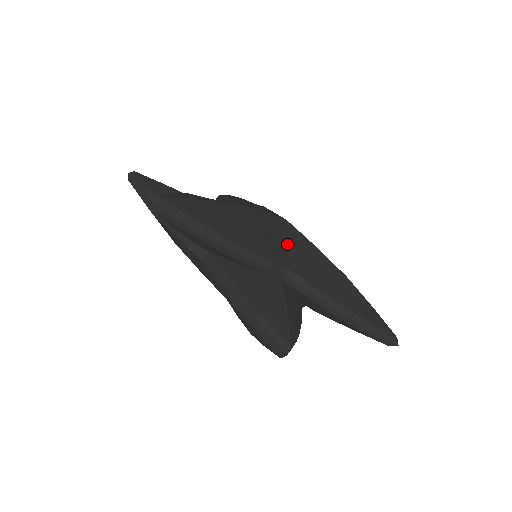
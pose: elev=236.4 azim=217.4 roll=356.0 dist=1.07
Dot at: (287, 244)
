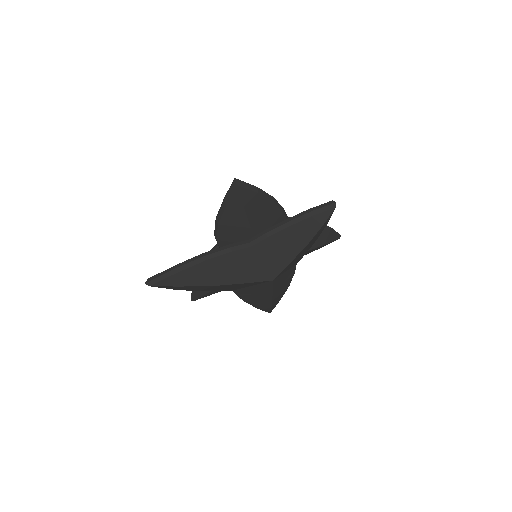
Dot at: occluded
